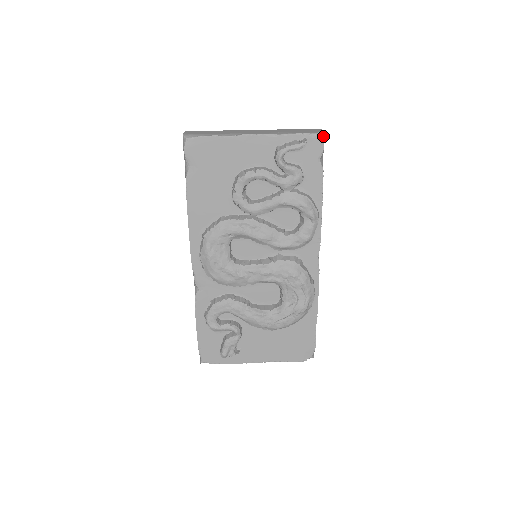
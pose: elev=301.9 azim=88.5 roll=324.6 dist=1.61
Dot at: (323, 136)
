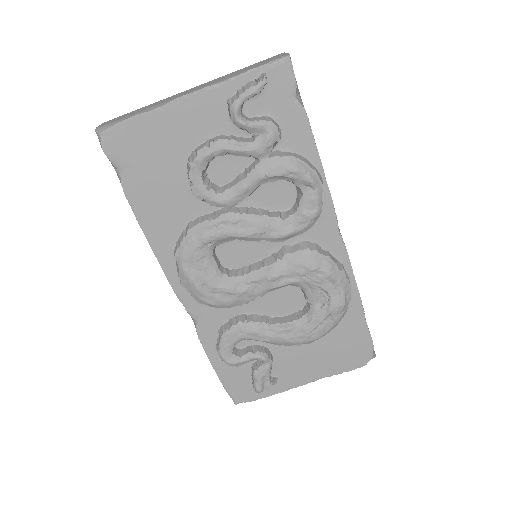
Dot at: (288, 60)
